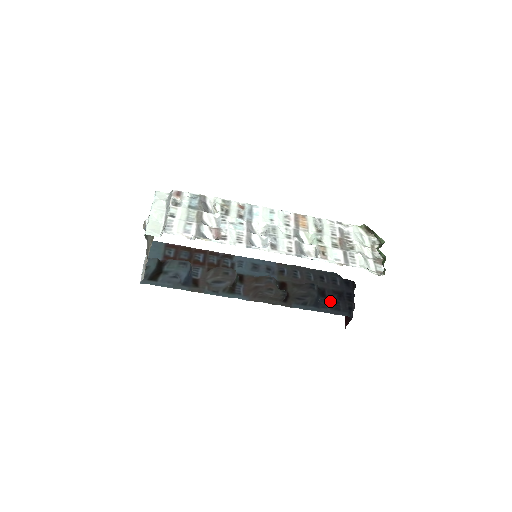
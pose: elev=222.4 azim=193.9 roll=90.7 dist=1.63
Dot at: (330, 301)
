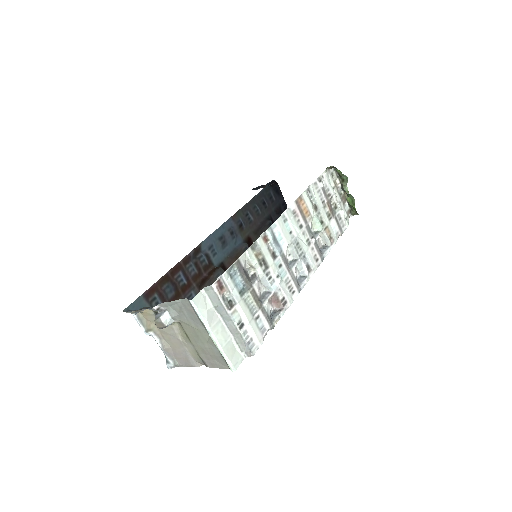
Dot at: occluded
